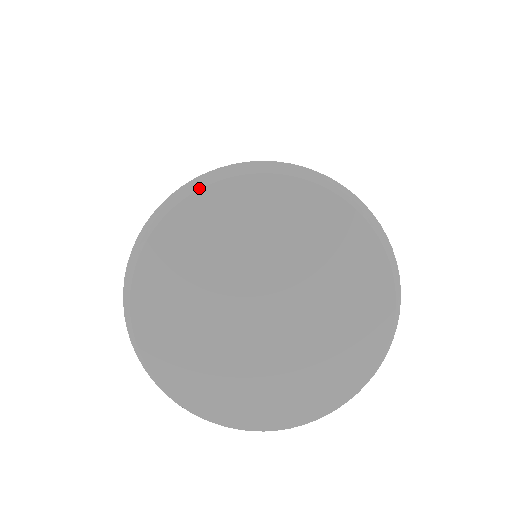
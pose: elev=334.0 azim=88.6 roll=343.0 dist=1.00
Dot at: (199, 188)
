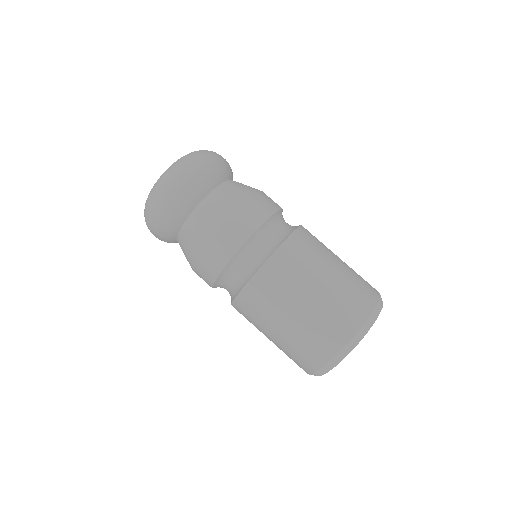
Dot at: occluded
